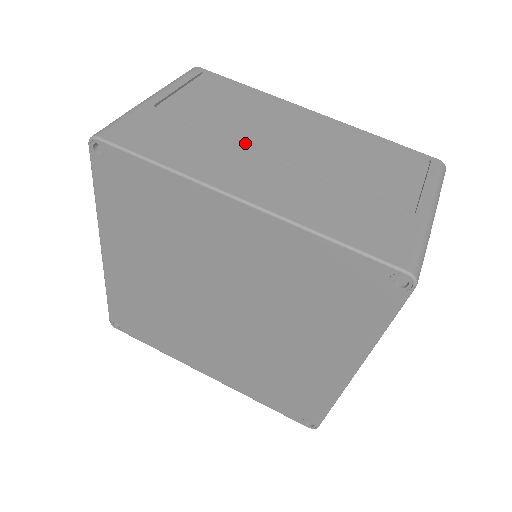
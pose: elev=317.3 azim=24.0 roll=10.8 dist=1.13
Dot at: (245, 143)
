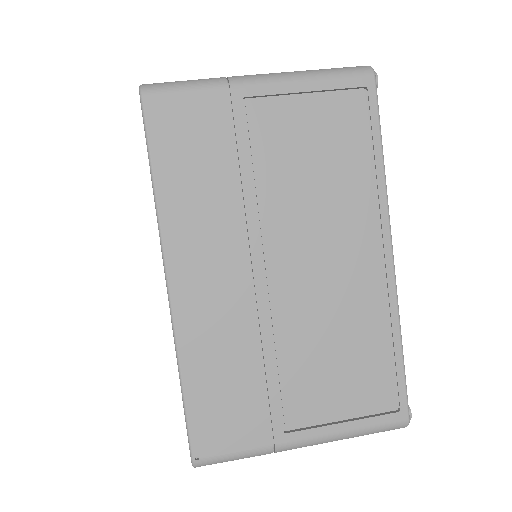
Dot at: occluded
